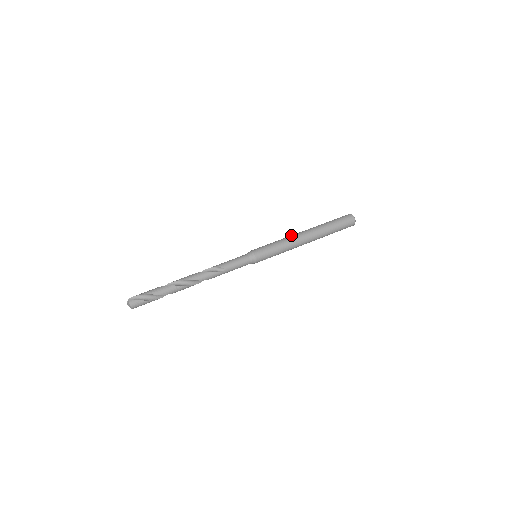
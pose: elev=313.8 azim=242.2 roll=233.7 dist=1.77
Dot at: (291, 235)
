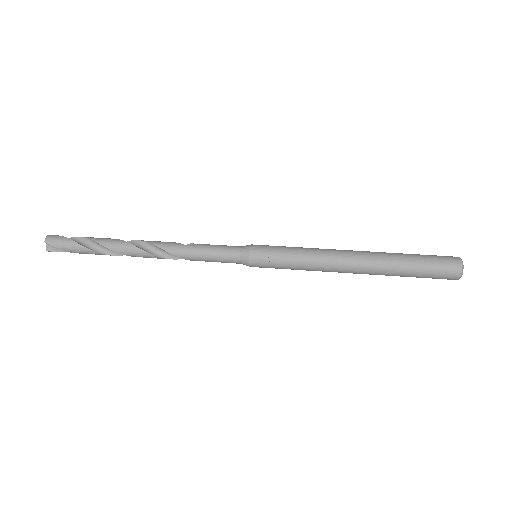
Dot at: occluded
